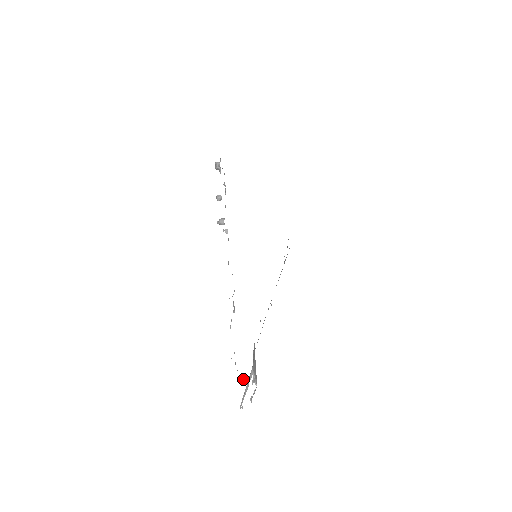
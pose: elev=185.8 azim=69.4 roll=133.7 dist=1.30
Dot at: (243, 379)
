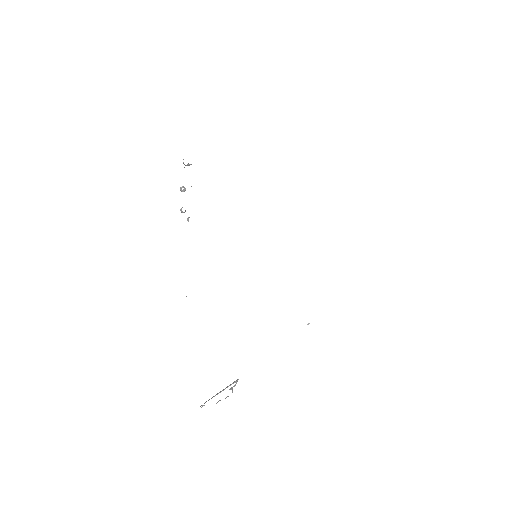
Dot at: occluded
